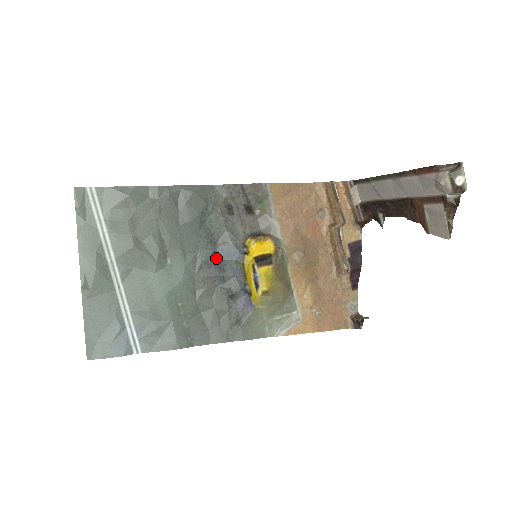
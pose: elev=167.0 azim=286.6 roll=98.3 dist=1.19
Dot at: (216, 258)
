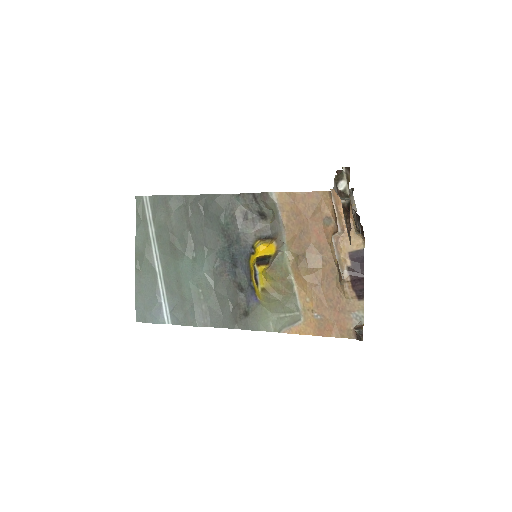
Dot at: (230, 255)
